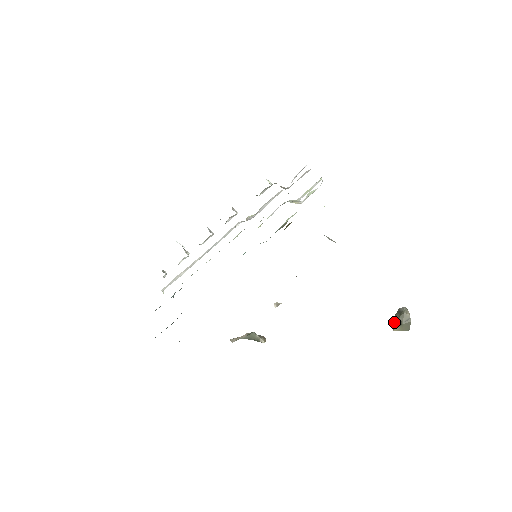
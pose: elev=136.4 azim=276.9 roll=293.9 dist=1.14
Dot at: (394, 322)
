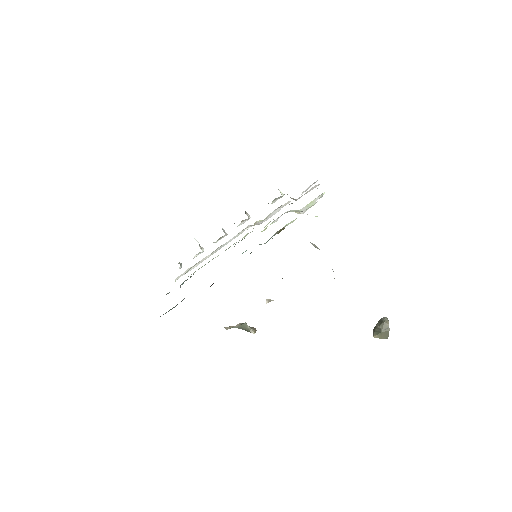
Dot at: (375, 330)
